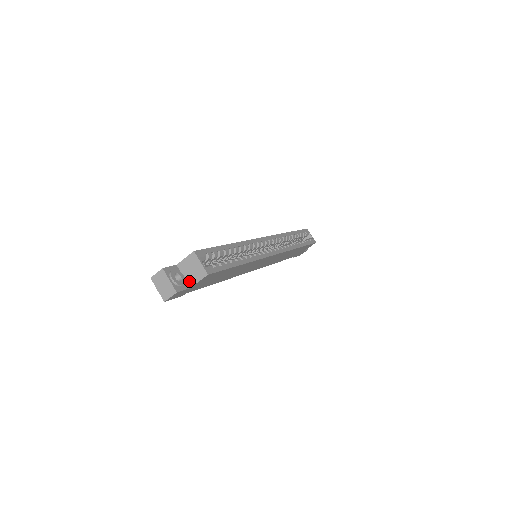
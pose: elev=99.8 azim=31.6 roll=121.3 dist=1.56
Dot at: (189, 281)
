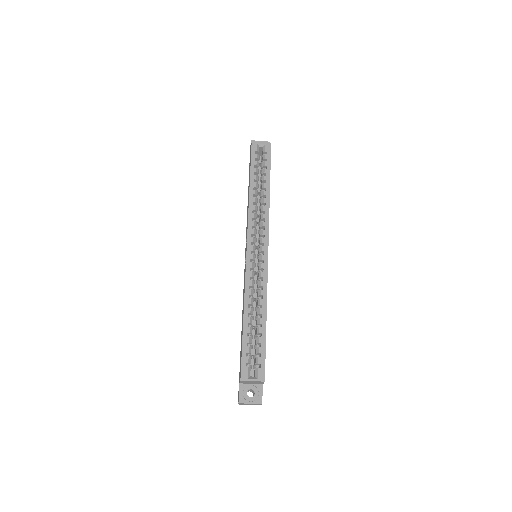
Dot at: (257, 384)
